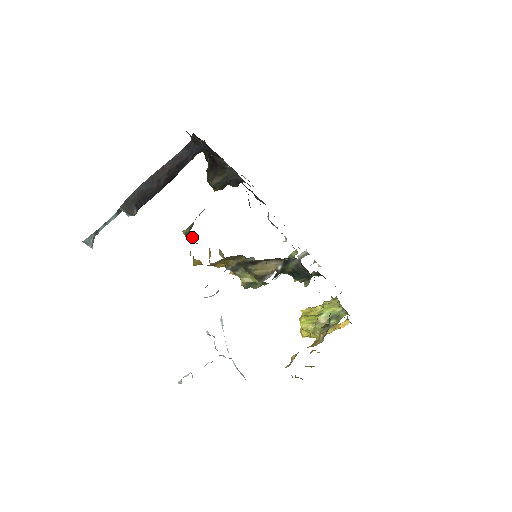
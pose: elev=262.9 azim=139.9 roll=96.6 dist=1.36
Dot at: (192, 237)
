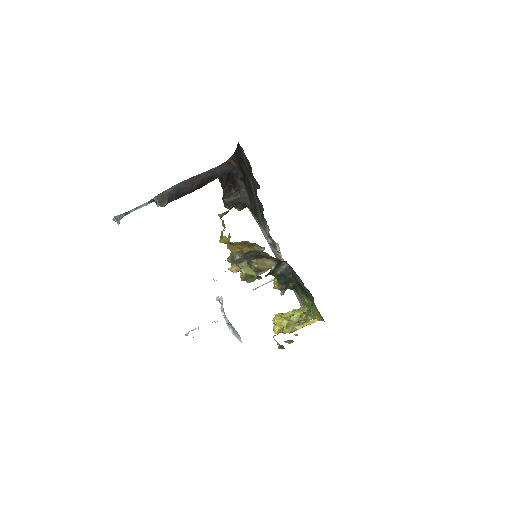
Dot at: (223, 221)
